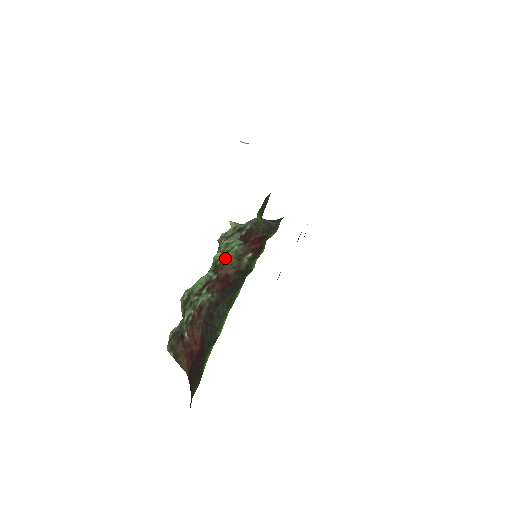
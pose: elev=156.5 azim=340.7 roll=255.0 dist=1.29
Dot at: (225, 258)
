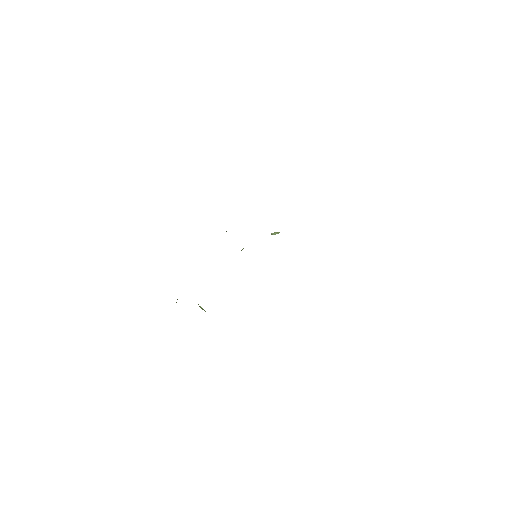
Dot at: occluded
